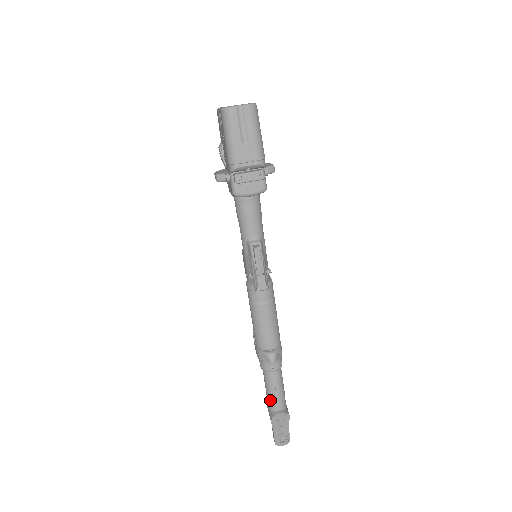
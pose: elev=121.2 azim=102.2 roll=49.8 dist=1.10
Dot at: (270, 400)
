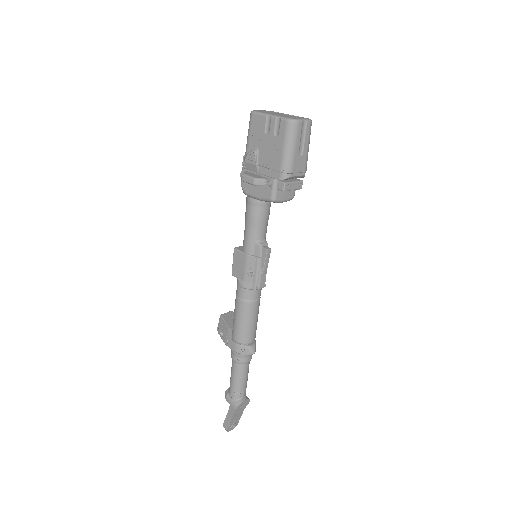
Dot at: (237, 390)
